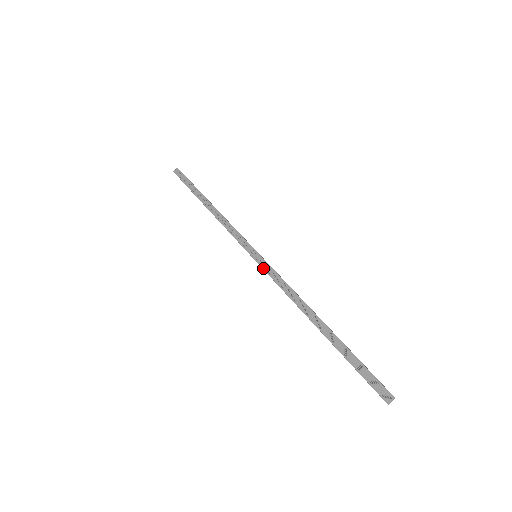
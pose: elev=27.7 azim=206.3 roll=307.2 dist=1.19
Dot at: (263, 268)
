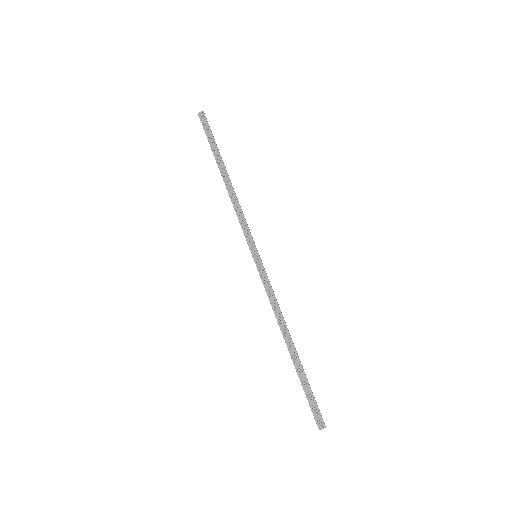
Dot at: (259, 272)
